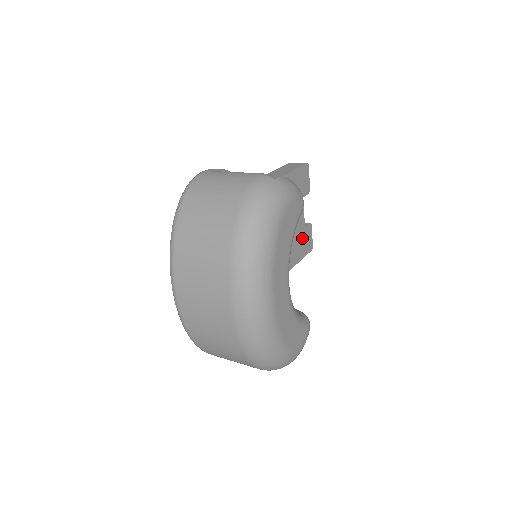
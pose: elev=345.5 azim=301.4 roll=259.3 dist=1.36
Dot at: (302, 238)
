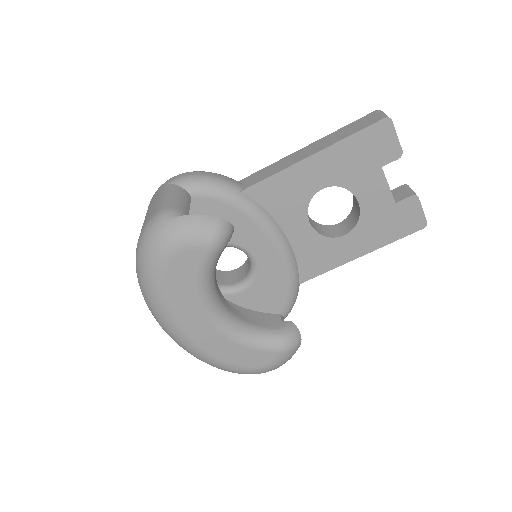
Dot at: (390, 217)
